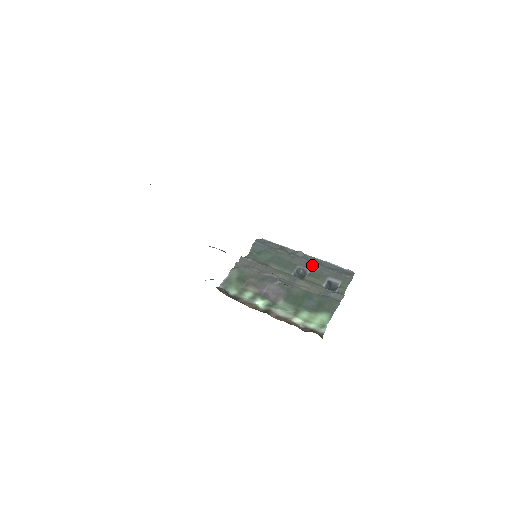
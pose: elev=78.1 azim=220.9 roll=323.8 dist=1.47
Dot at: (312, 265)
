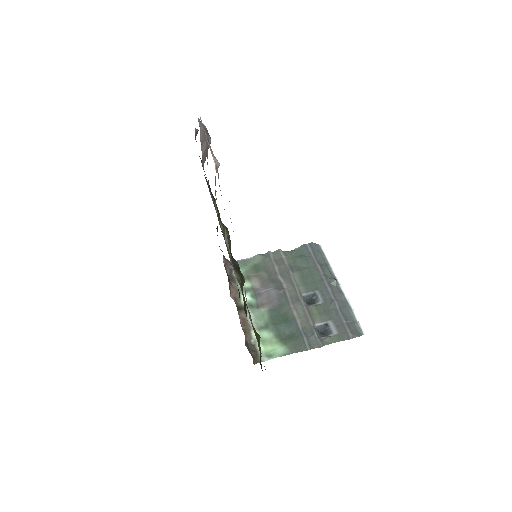
Dot at: (330, 299)
